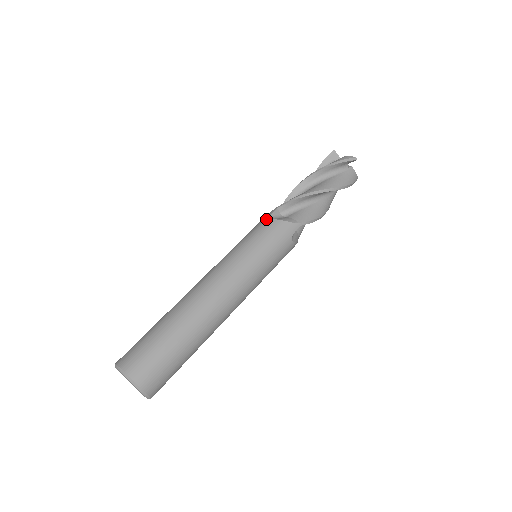
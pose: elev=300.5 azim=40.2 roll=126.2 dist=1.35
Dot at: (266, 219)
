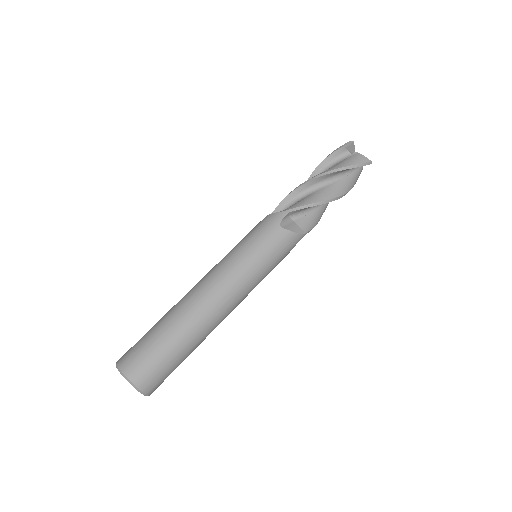
Dot at: (277, 225)
